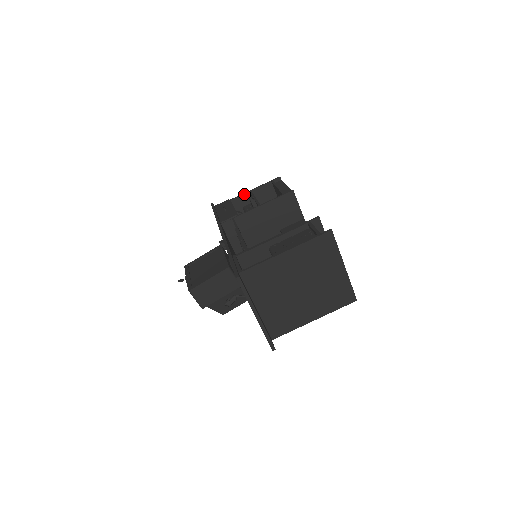
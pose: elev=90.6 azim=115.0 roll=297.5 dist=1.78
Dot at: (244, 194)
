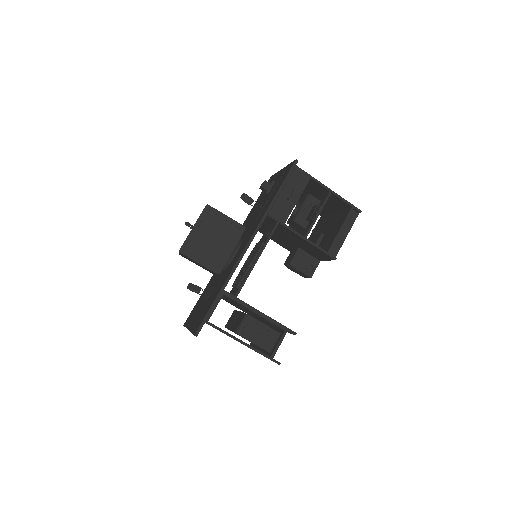
Dot at: (325, 187)
